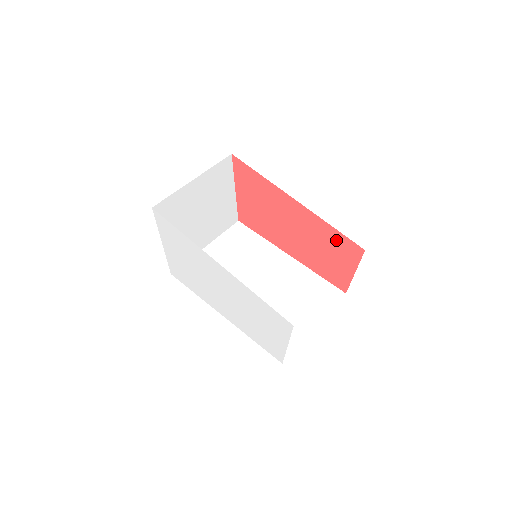
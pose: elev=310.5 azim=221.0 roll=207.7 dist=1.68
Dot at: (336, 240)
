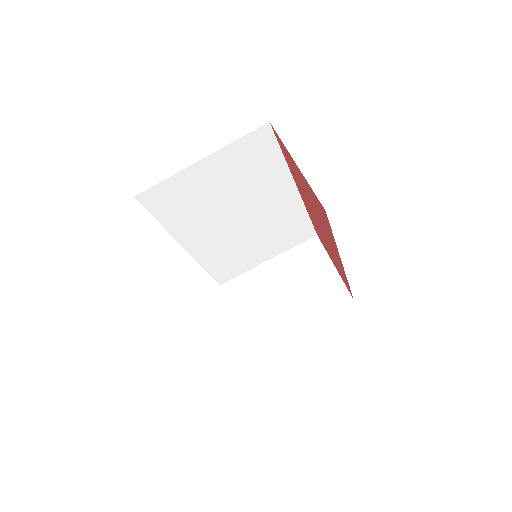
Dot at: (343, 277)
